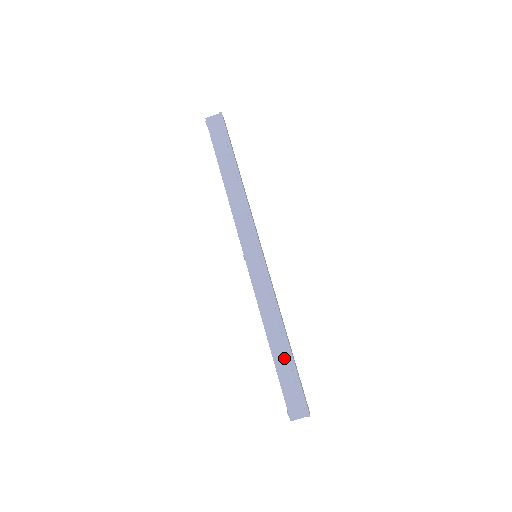
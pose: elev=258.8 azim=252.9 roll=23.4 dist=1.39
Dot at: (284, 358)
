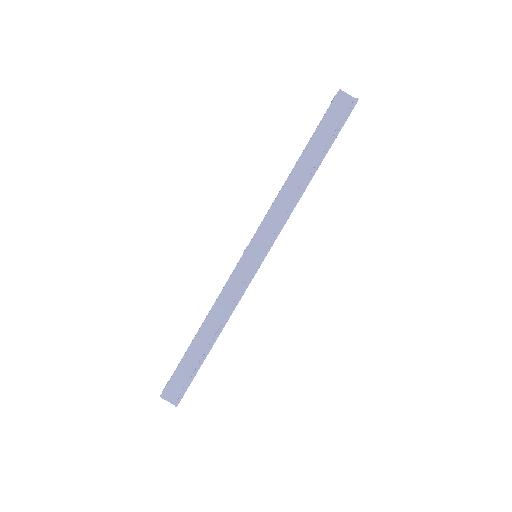
Dot at: (198, 353)
